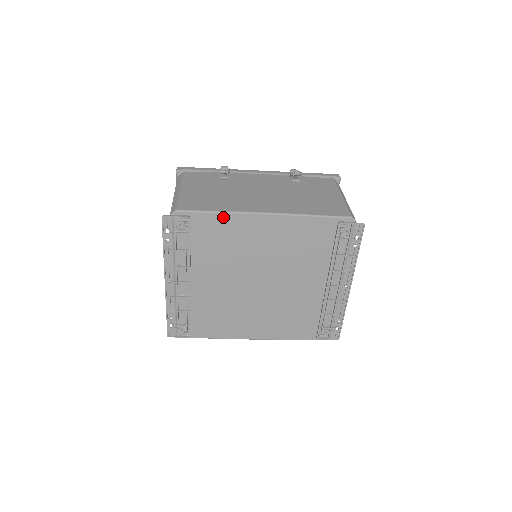
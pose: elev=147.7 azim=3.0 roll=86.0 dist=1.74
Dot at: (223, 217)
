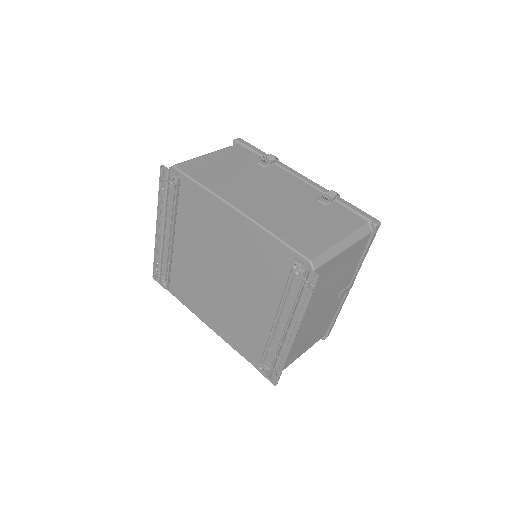
Dot at: (203, 192)
